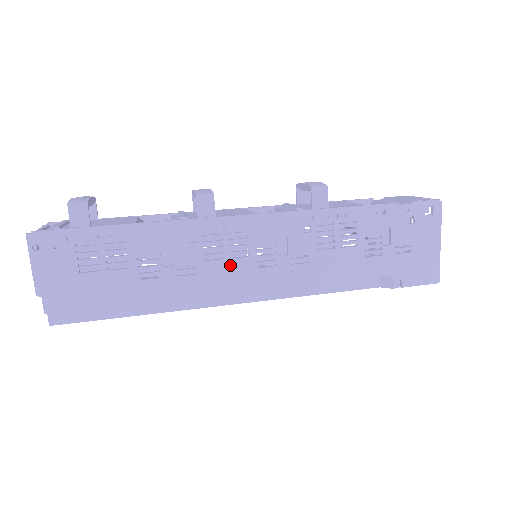
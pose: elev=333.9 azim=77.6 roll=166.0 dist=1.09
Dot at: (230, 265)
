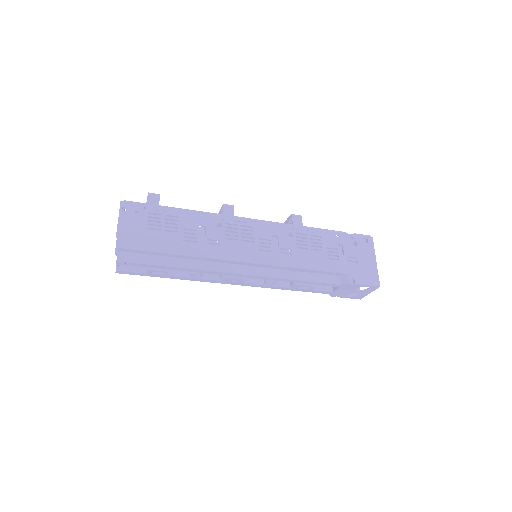
Dot at: (241, 245)
